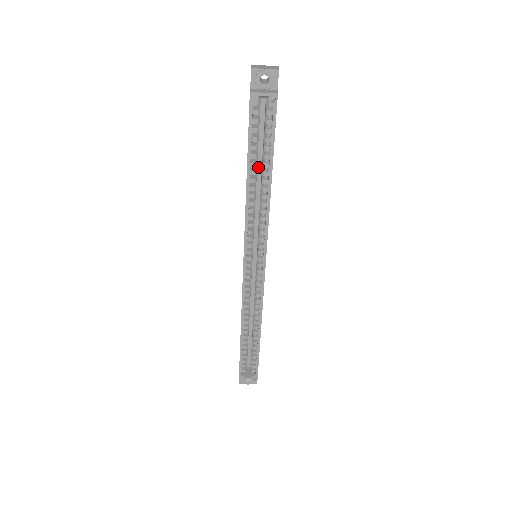
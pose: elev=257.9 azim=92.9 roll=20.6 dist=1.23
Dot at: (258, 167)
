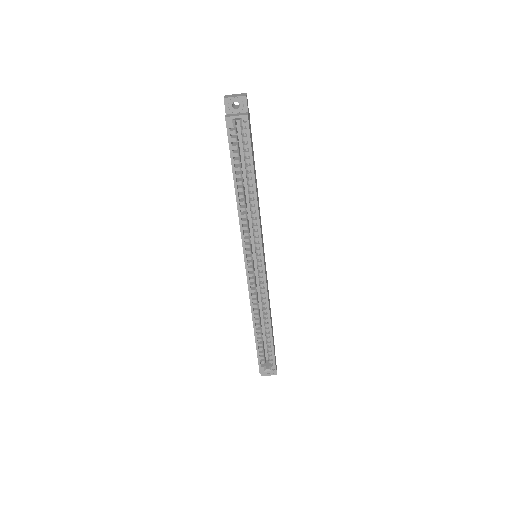
Dot at: (244, 178)
